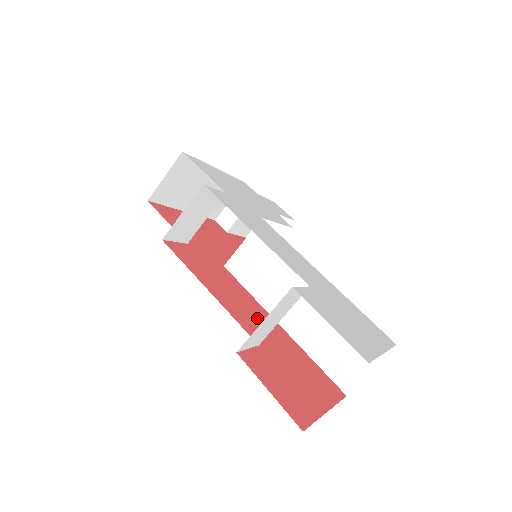
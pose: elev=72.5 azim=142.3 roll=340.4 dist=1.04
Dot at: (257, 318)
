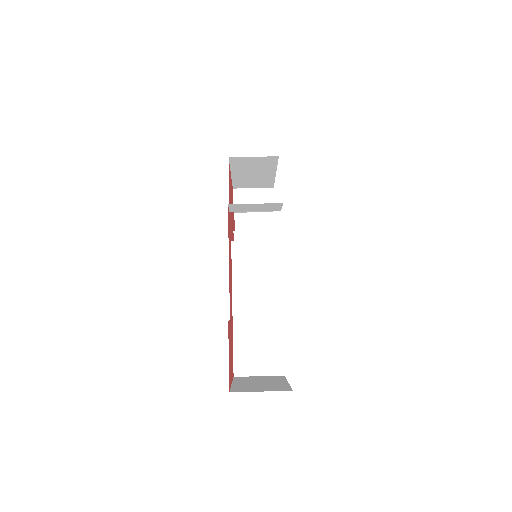
Dot at: occluded
